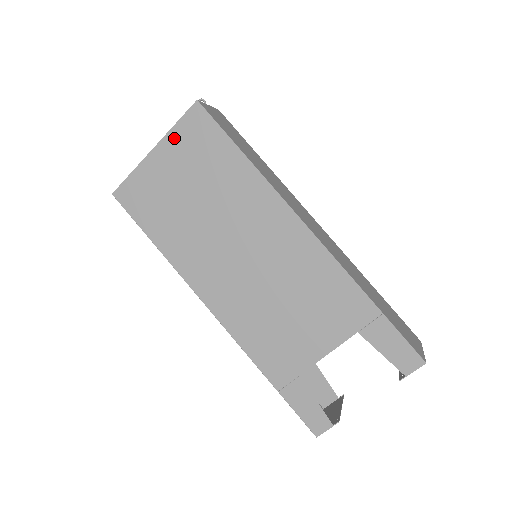
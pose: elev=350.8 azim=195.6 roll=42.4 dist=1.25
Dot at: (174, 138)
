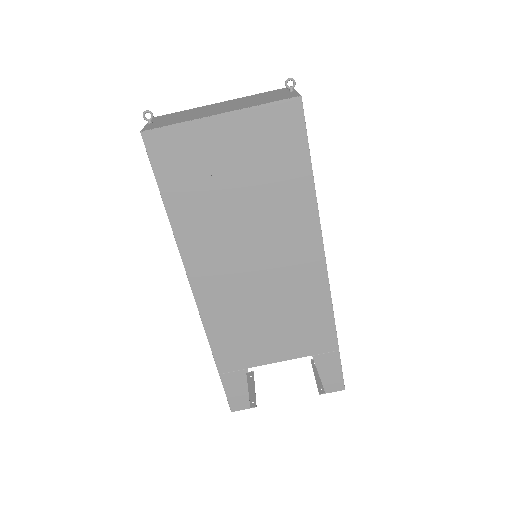
Dot at: (252, 118)
